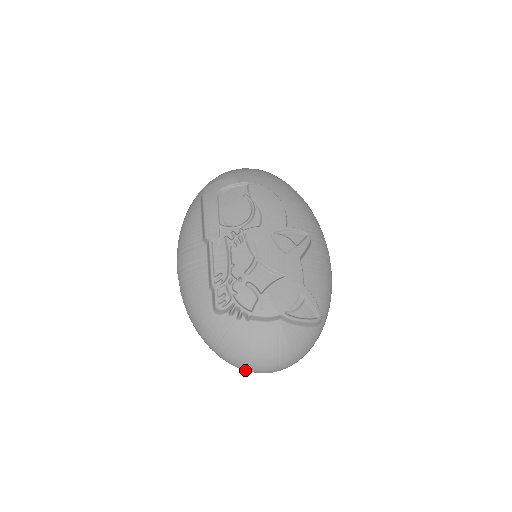
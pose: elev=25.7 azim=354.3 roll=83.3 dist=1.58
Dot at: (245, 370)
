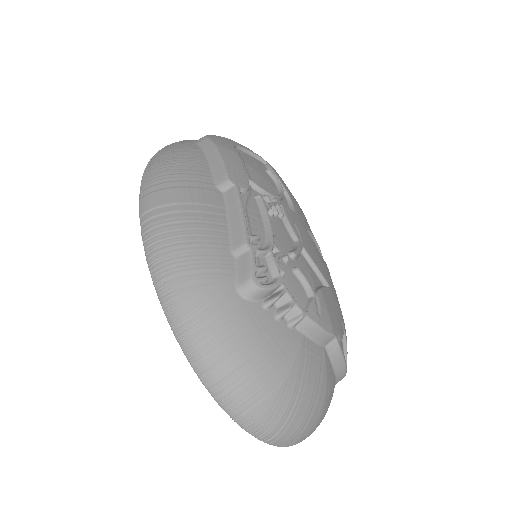
Dot at: (246, 427)
